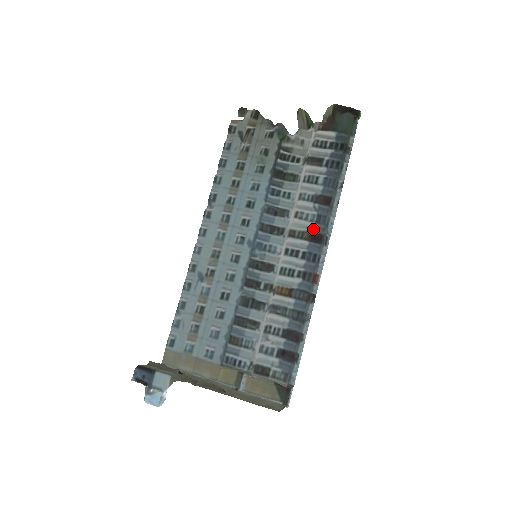
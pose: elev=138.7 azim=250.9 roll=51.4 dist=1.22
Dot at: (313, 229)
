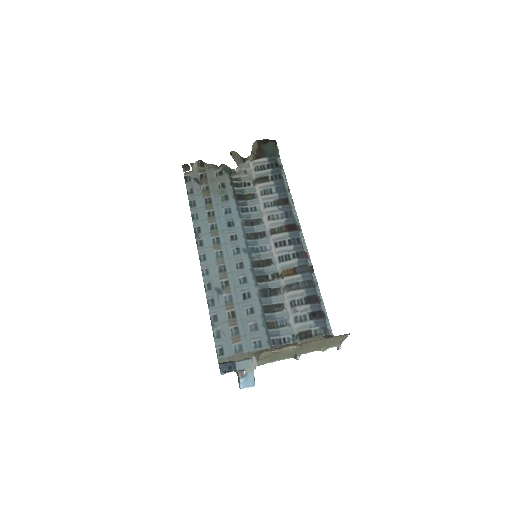
Dot at: (287, 223)
